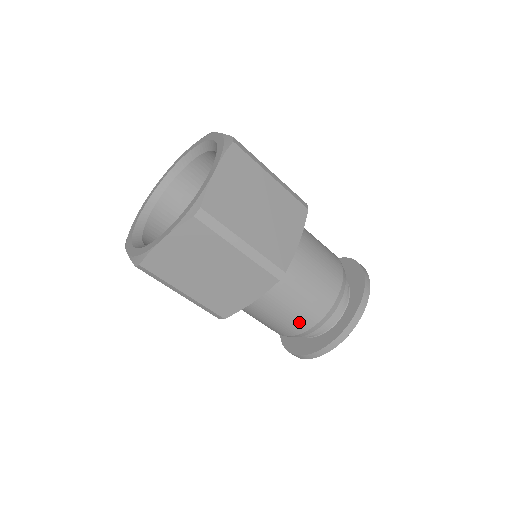
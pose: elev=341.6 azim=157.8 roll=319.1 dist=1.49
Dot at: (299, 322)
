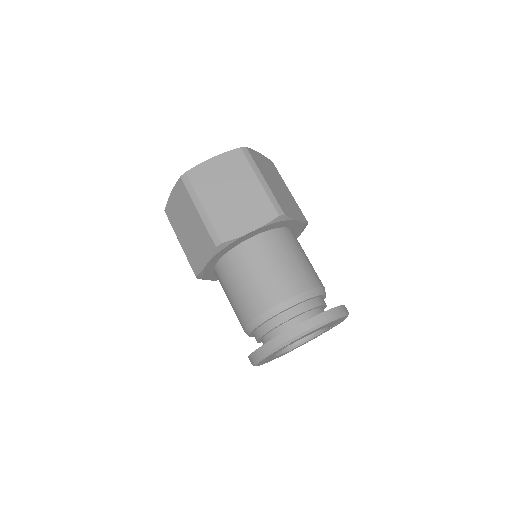
Dot at: (242, 311)
